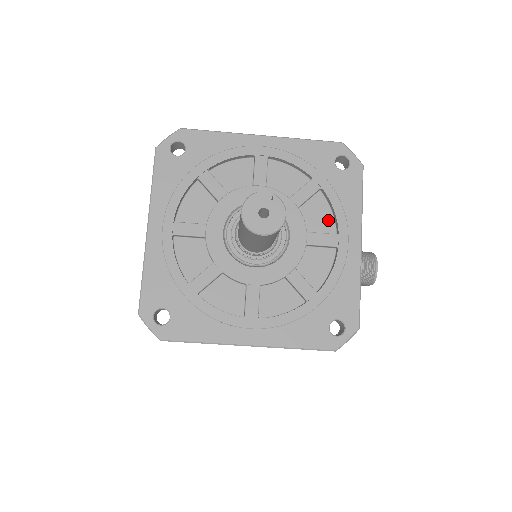
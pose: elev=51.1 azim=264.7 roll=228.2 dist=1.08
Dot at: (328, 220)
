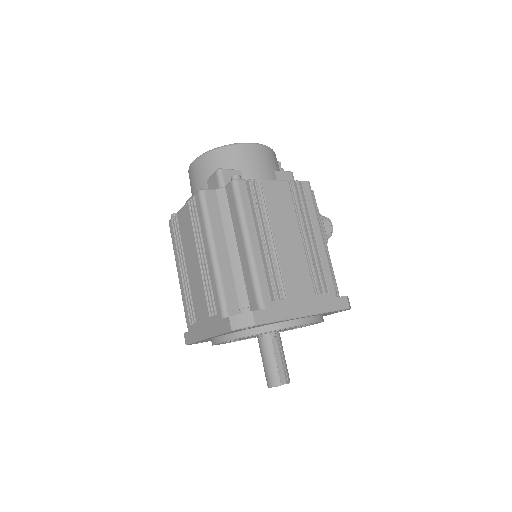
Dot at: occluded
